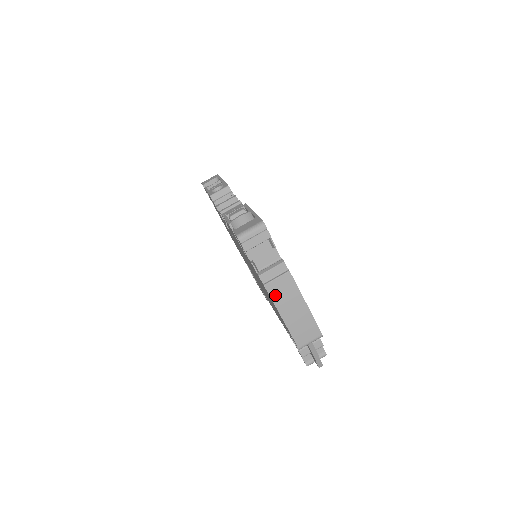
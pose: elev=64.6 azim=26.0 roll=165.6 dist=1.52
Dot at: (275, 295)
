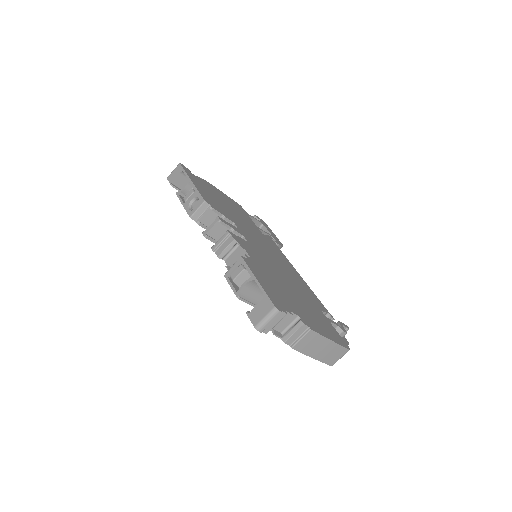
Dot at: (303, 349)
